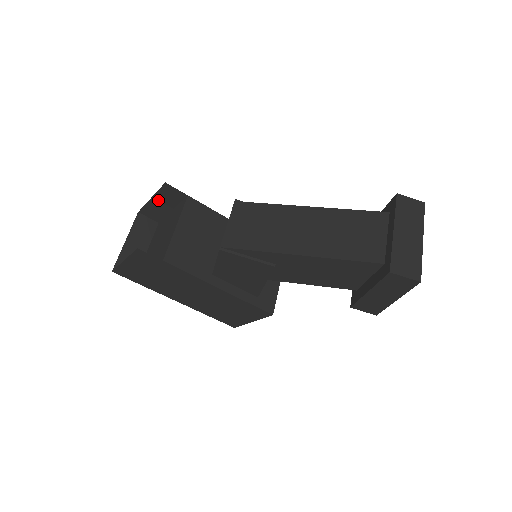
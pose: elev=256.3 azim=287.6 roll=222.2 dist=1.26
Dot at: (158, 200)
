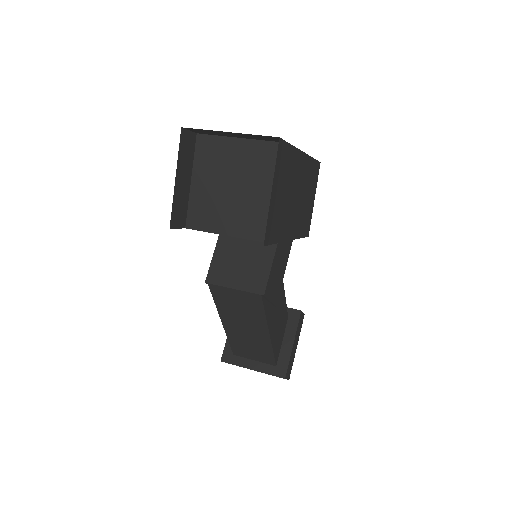
Dot at: (274, 198)
